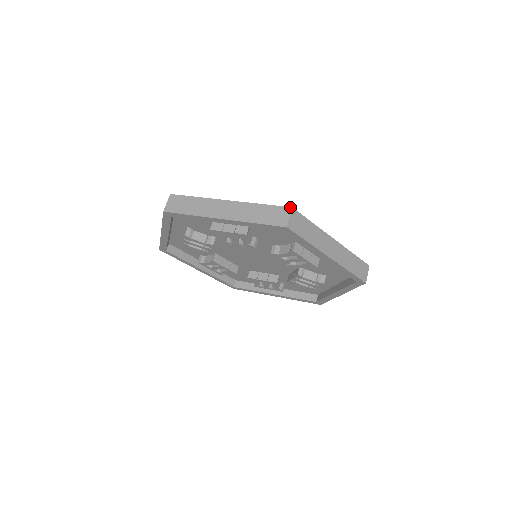
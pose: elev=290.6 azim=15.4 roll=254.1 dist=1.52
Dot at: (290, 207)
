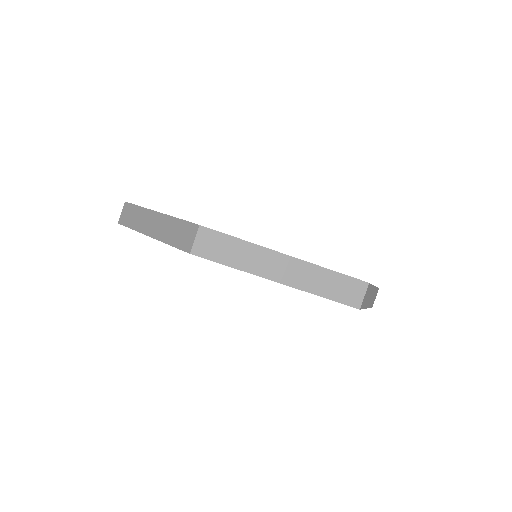
Dot at: occluded
